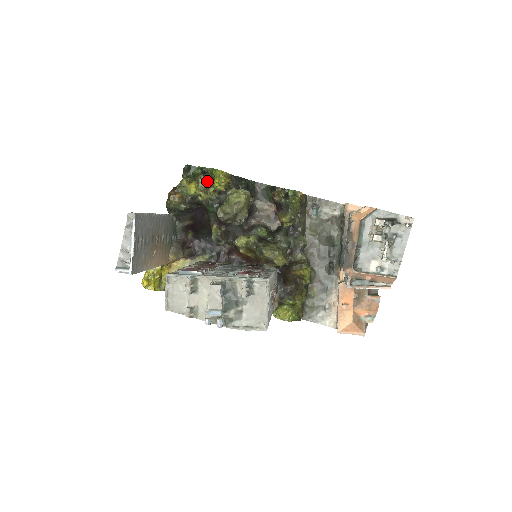
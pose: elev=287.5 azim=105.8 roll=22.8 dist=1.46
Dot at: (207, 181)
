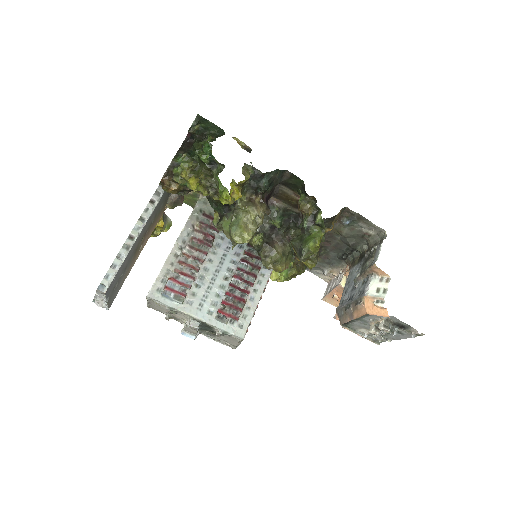
Dot at: (212, 187)
